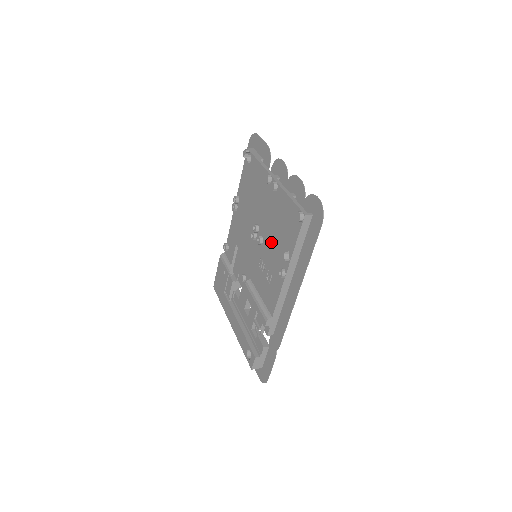
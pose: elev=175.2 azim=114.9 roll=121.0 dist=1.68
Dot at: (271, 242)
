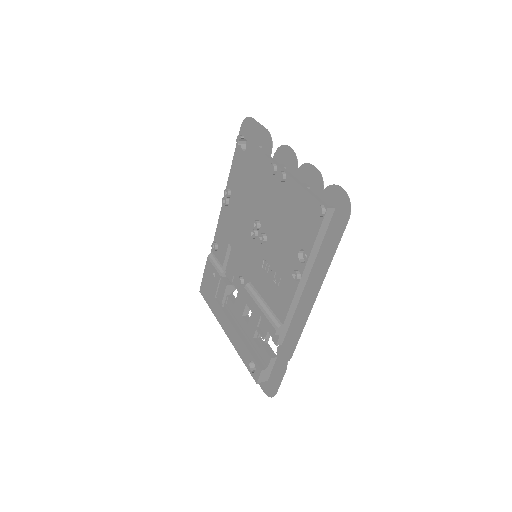
Dot at: (279, 240)
